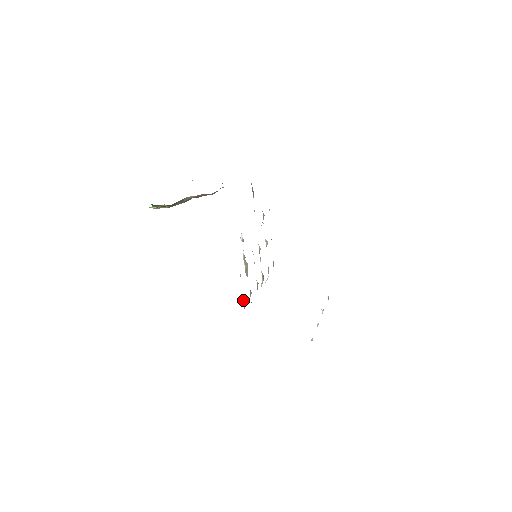
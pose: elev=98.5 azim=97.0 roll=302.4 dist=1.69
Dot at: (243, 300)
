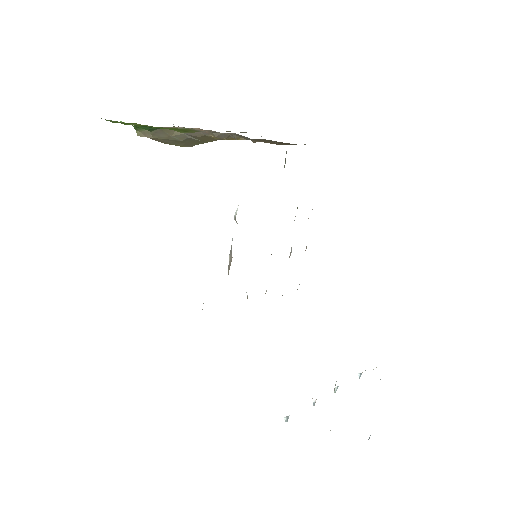
Dot at: occluded
